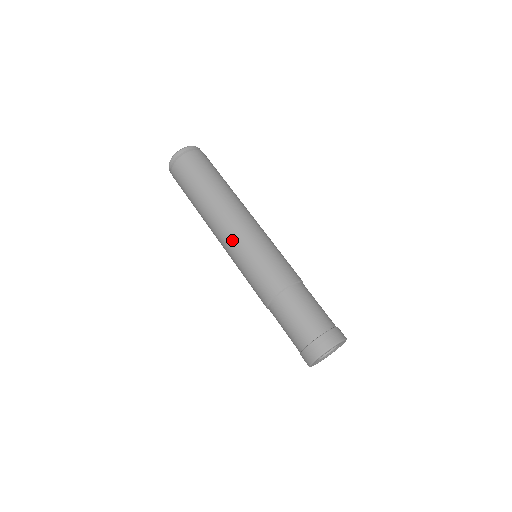
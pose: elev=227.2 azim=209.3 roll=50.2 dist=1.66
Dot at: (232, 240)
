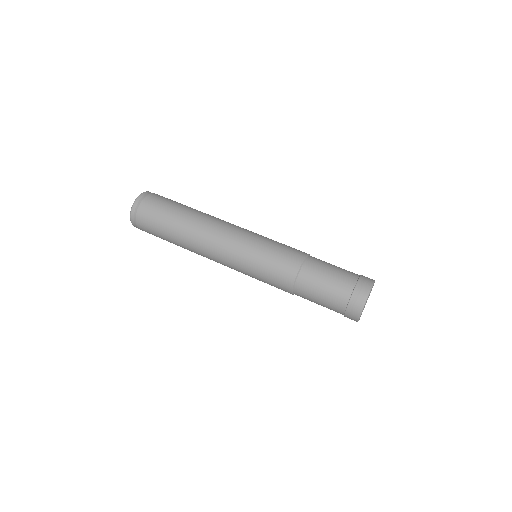
Dot at: occluded
